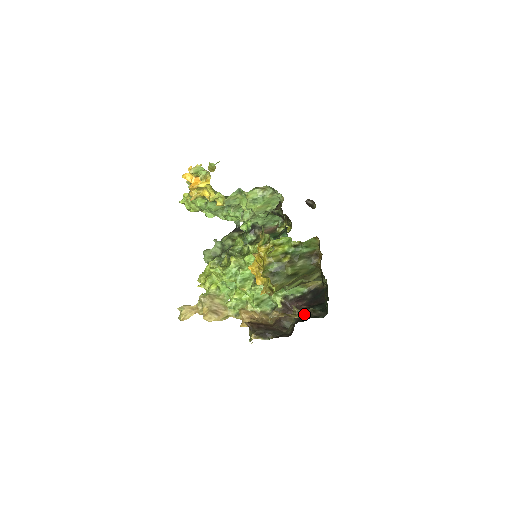
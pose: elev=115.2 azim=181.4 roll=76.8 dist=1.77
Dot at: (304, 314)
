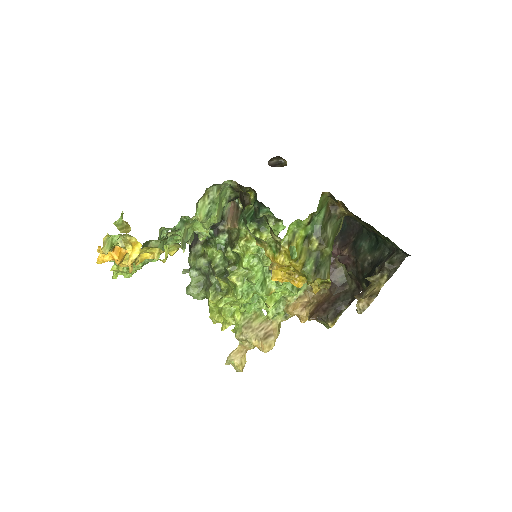
Dot at: (386, 275)
